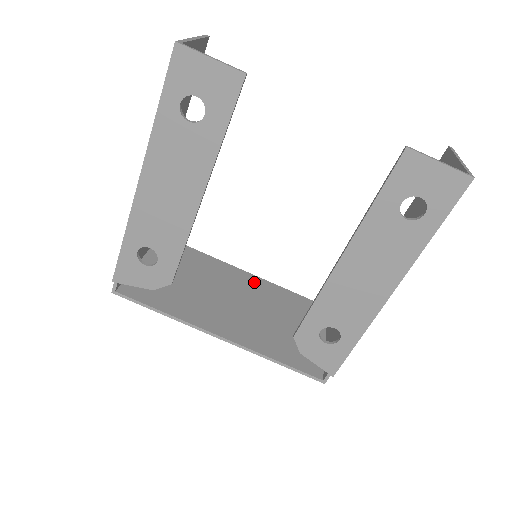
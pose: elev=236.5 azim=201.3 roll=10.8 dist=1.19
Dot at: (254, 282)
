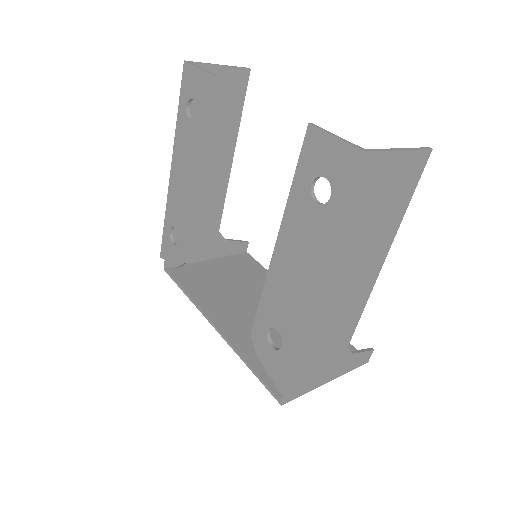
Dot at: occluded
